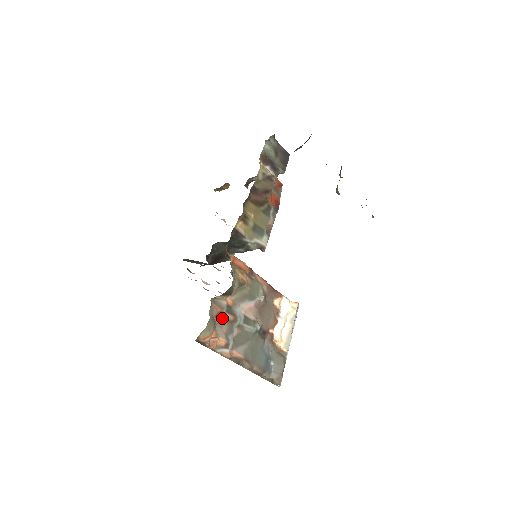
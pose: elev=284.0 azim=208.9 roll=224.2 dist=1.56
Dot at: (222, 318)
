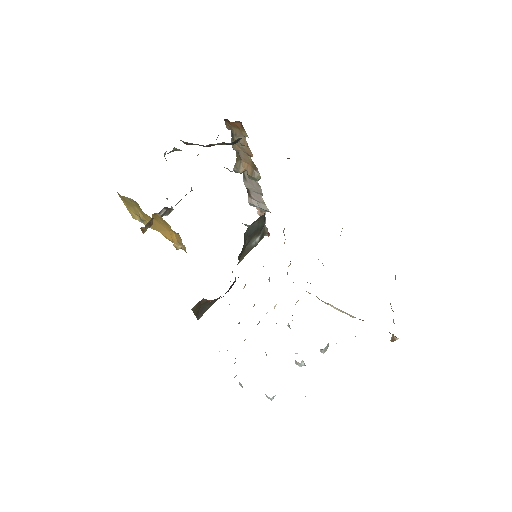
Dot at: occluded
